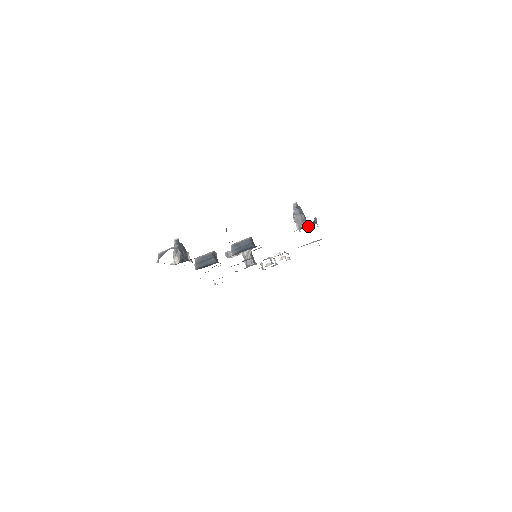
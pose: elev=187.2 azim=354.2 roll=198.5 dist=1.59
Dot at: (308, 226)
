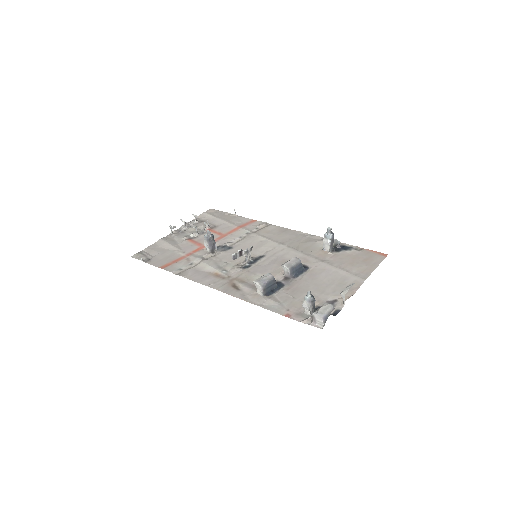
Dot at: (337, 249)
